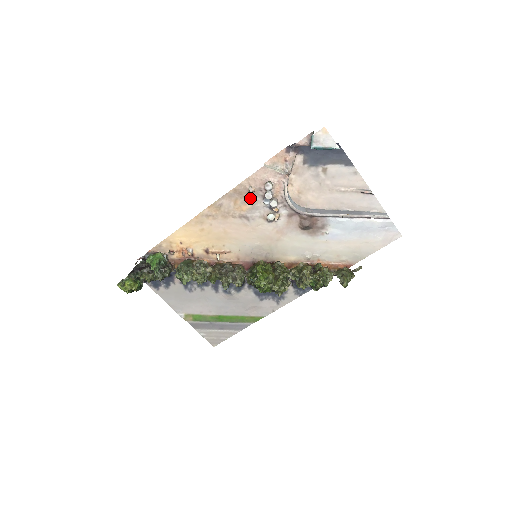
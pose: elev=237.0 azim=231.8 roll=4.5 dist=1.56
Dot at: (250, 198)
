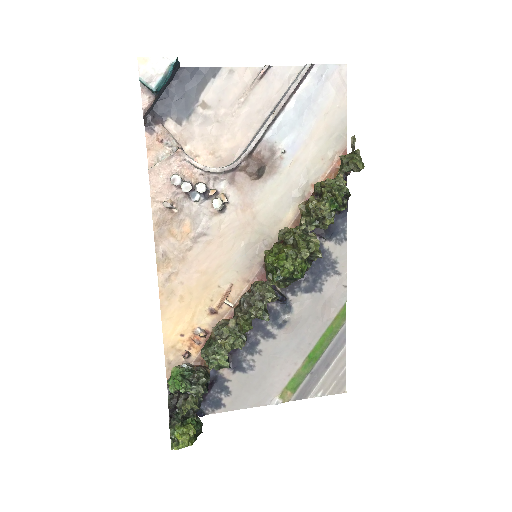
Dot at: (178, 214)
